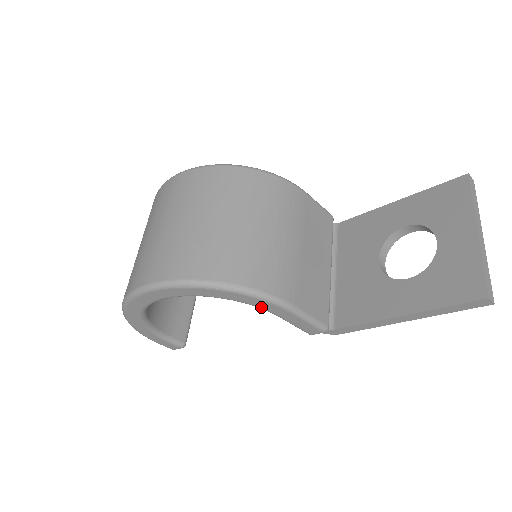
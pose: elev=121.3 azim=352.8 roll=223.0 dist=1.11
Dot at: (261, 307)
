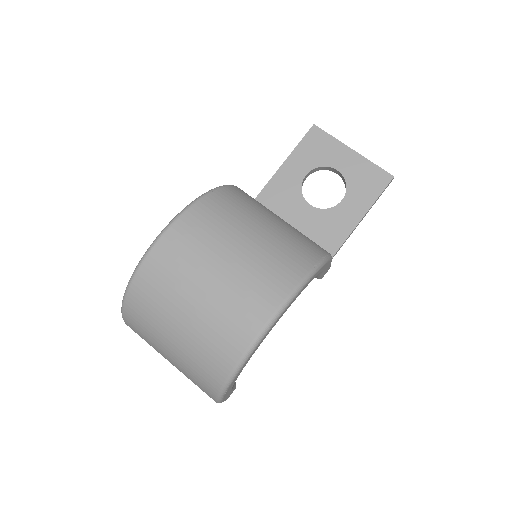
Dot at: (323, 270)
